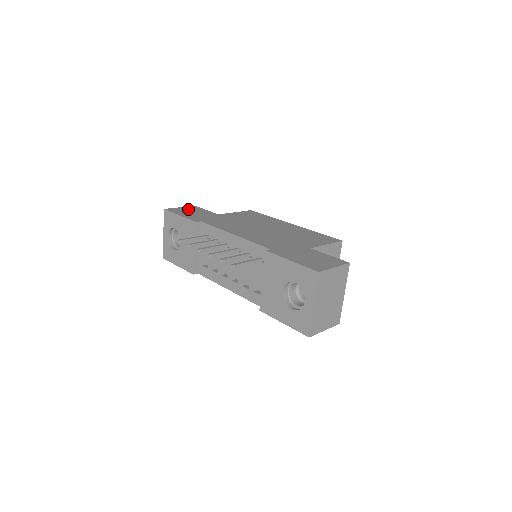
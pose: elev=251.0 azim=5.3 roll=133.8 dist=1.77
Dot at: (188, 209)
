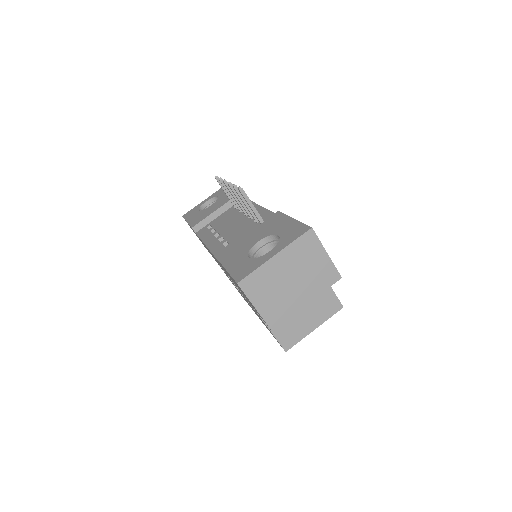
Dot at: occluded
